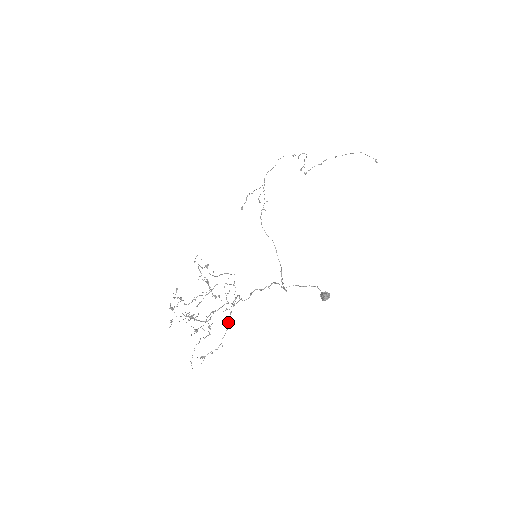
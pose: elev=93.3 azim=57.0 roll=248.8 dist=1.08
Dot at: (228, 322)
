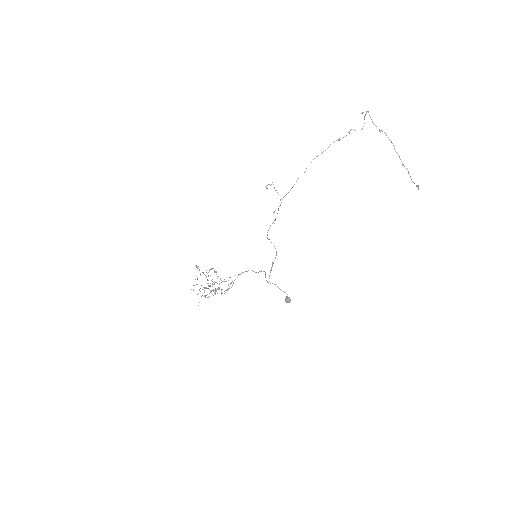
Dot at: occluded
